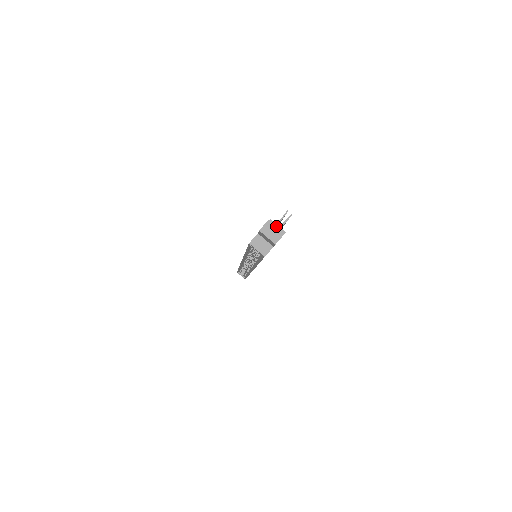
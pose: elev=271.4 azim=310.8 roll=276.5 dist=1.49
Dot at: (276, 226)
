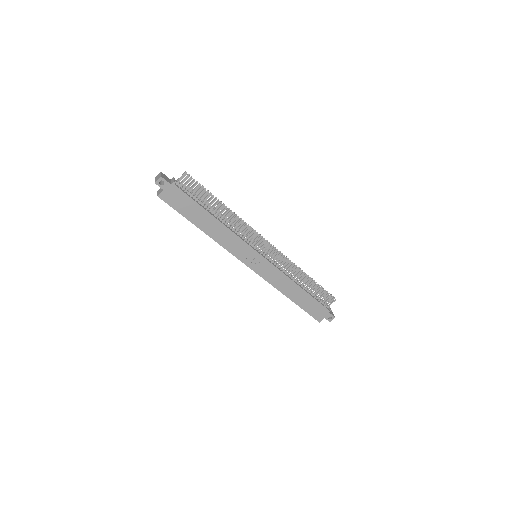
Dot at: (173, 180)
